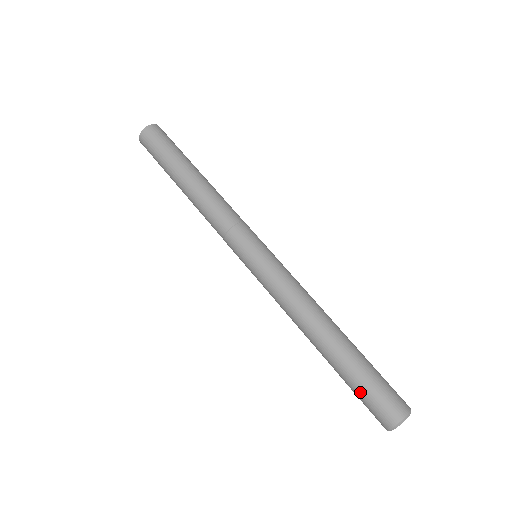
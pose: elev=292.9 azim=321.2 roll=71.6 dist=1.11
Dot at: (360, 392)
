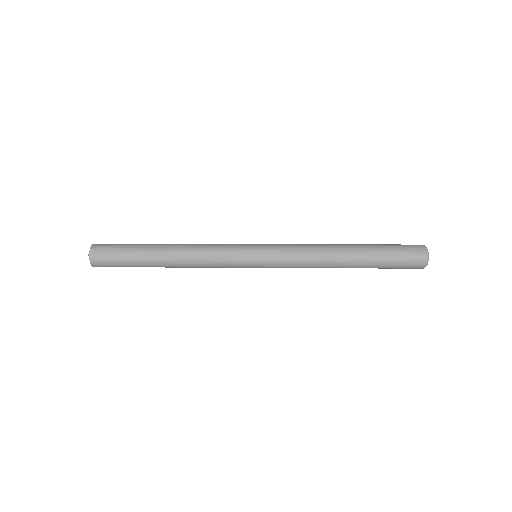
Dot at: (394, 263)
